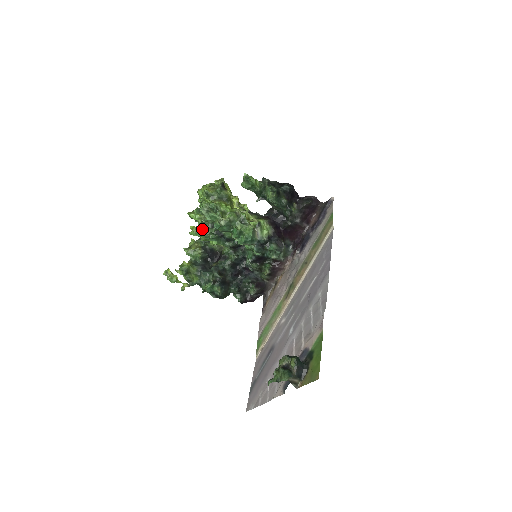
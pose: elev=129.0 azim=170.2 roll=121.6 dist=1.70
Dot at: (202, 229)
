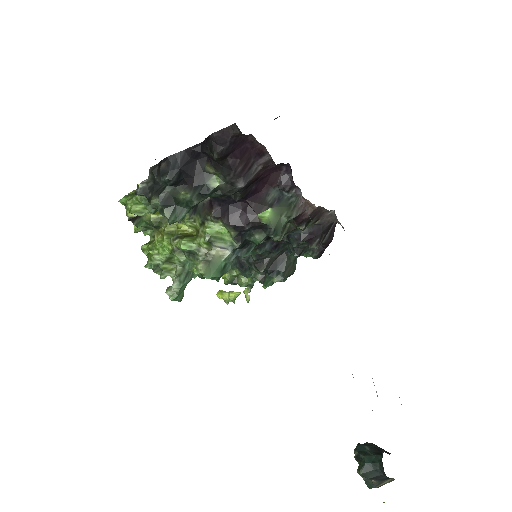
Dot at: occluded
